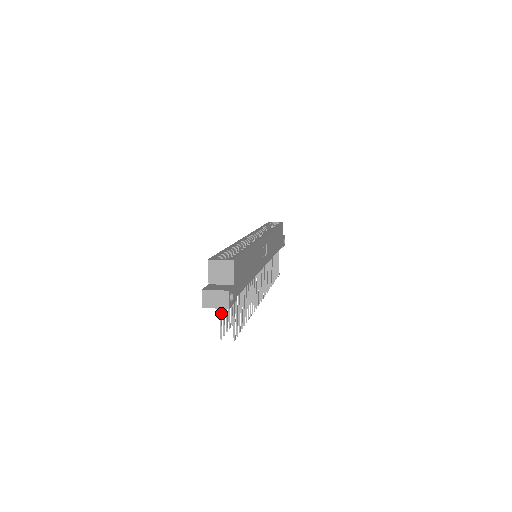
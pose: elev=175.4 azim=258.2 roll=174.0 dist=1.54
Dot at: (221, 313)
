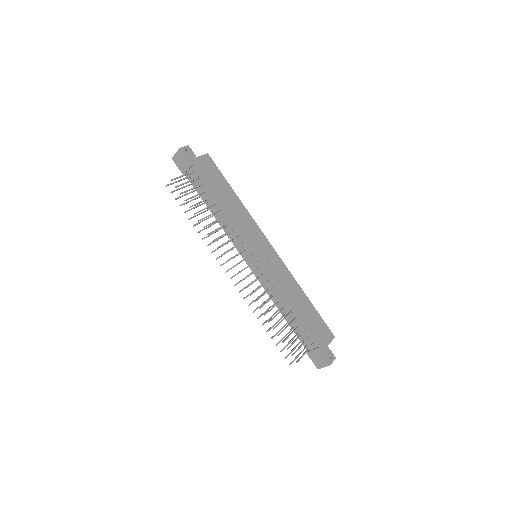
Dot at: occluded
